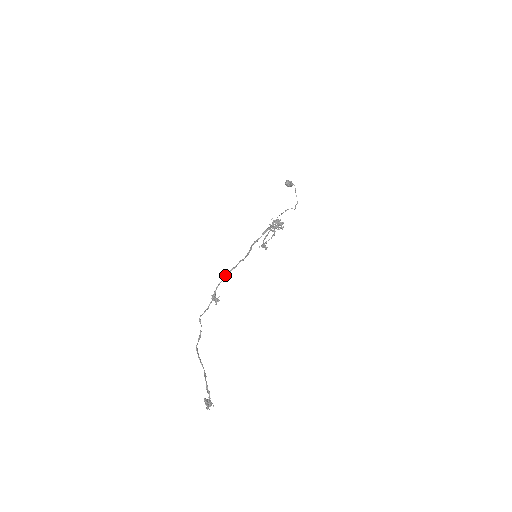
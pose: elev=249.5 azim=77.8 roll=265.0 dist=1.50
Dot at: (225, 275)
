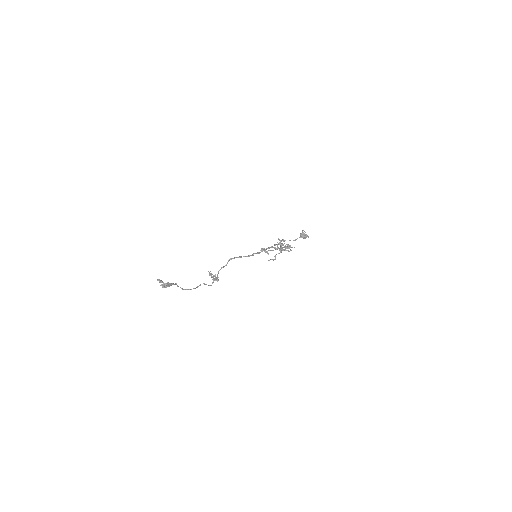
Dot at: (224, 266)
